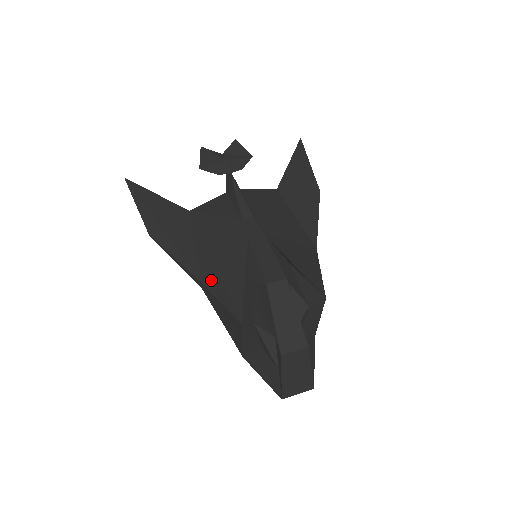
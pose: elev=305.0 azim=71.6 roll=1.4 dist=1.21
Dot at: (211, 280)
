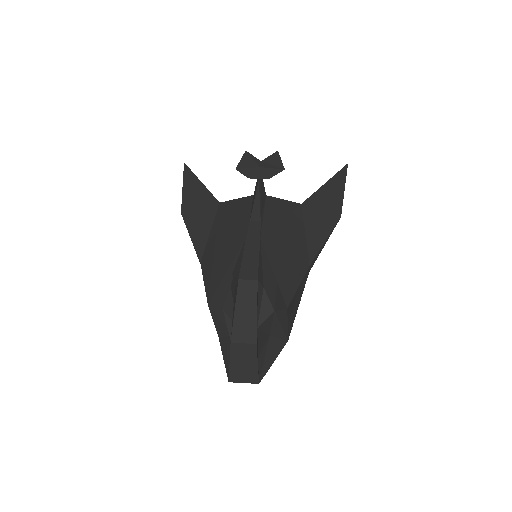
Dot at: (207, 264)
